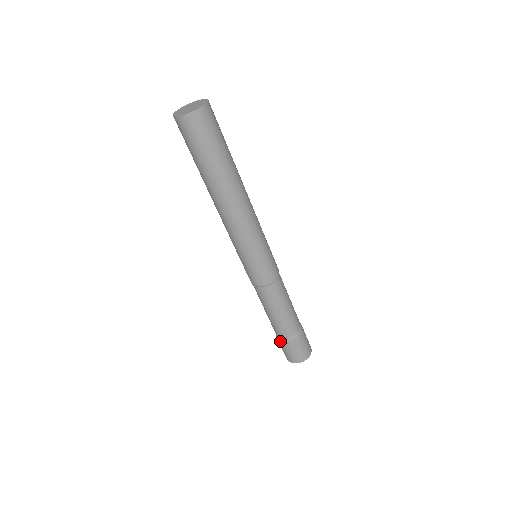
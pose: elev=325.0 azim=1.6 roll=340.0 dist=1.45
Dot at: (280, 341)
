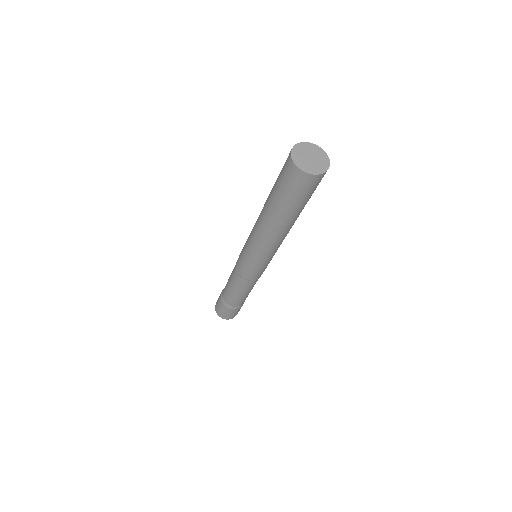
Dot at: (232, 309)
